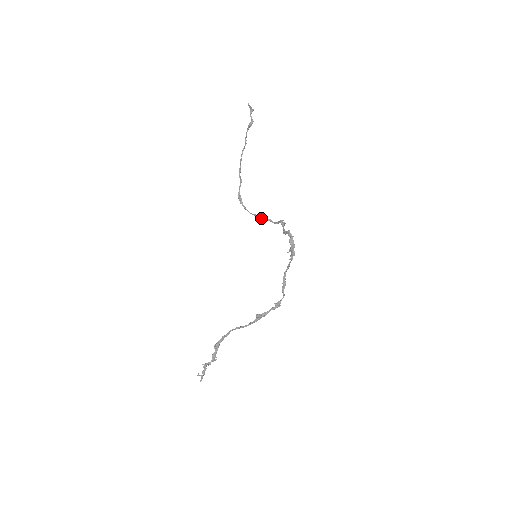
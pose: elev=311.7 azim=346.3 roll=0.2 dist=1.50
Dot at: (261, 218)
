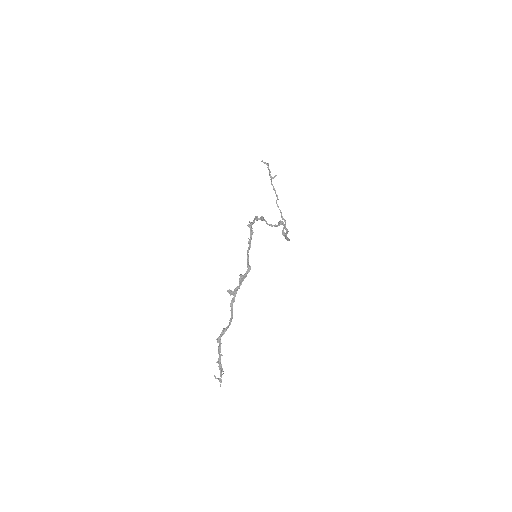
Dot at: (285, 235)
